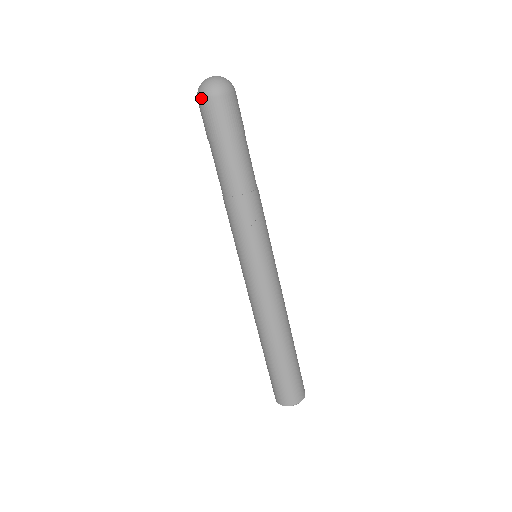
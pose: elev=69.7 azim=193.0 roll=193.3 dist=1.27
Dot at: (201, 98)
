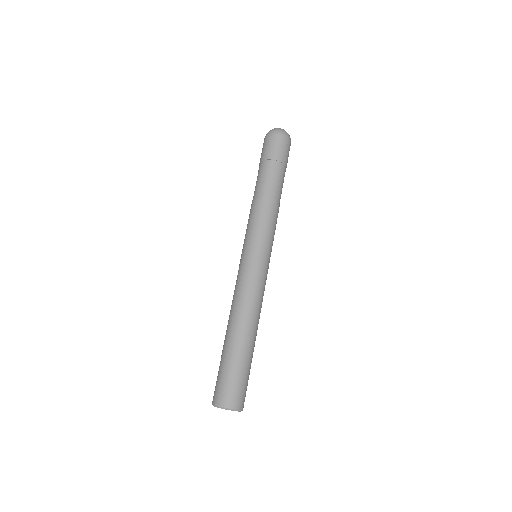
Dot at: (275, 133)
